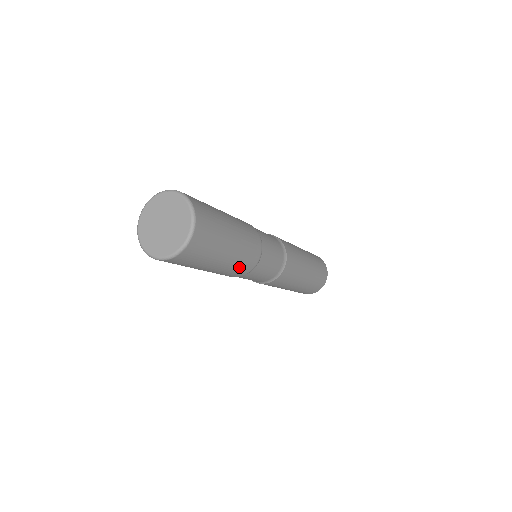
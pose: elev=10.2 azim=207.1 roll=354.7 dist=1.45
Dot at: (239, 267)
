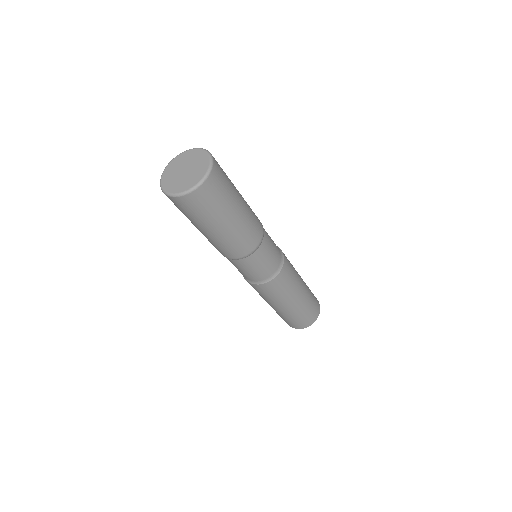
Dot at: (229, 247)
